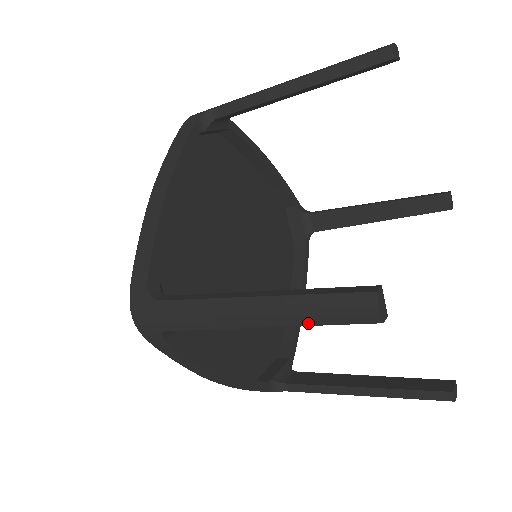
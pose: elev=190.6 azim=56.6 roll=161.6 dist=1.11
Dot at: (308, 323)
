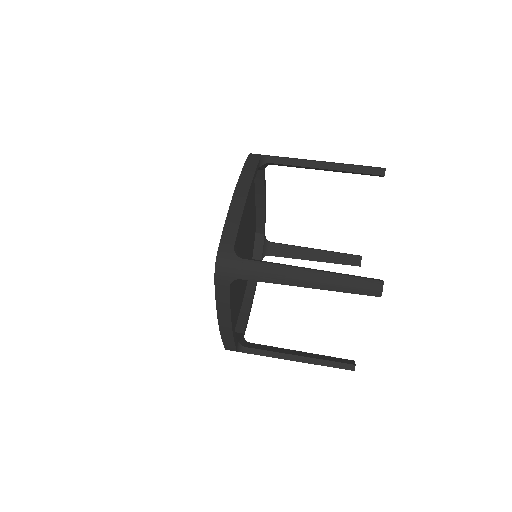
Dot at: occluded
